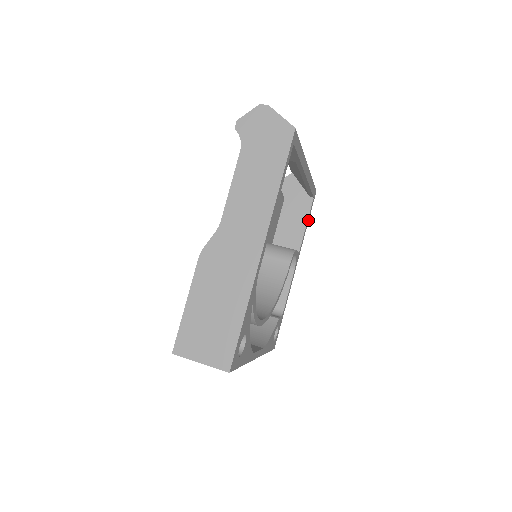
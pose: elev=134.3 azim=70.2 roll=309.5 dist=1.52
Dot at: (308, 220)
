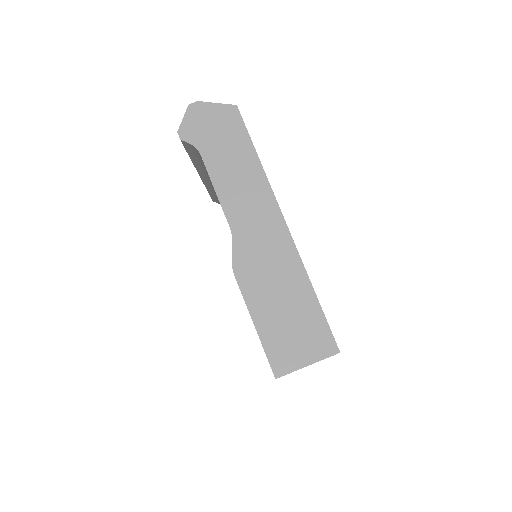
Dot at: occluded
